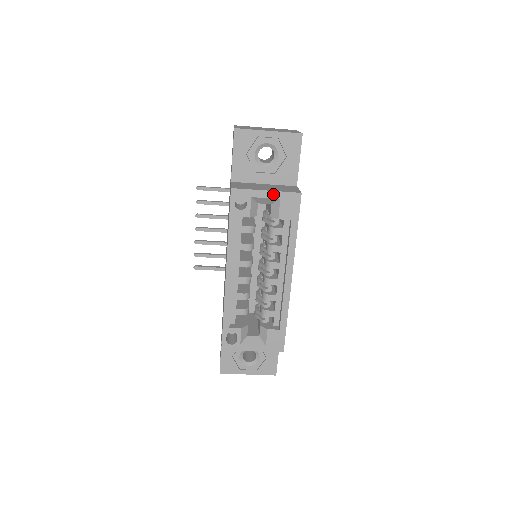
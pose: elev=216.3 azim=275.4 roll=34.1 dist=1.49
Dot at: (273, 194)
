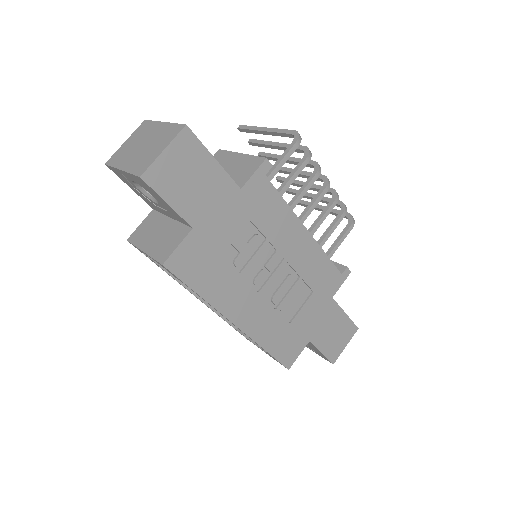
Dot at: (149, 256)
